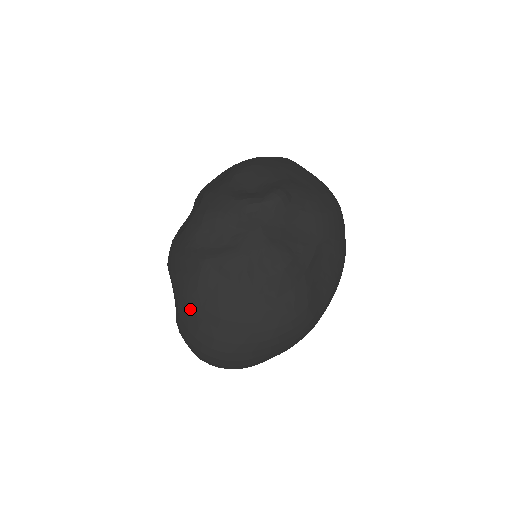
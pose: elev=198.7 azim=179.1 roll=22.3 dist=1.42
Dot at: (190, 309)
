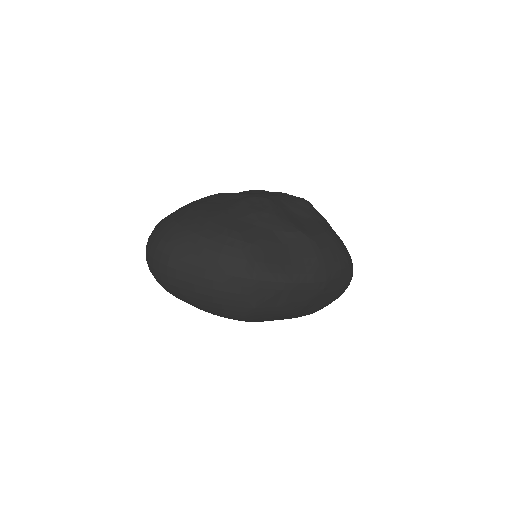
Dot at: occluded
